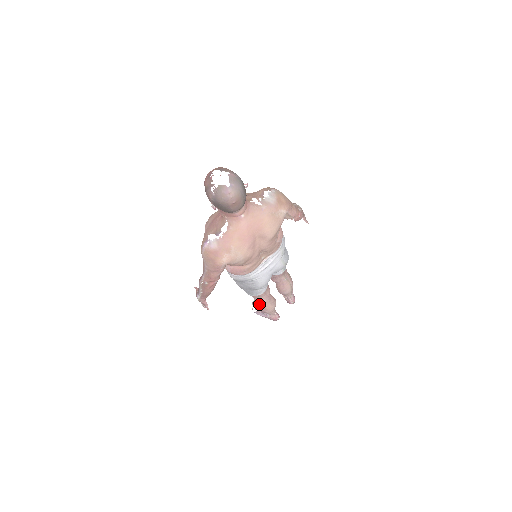
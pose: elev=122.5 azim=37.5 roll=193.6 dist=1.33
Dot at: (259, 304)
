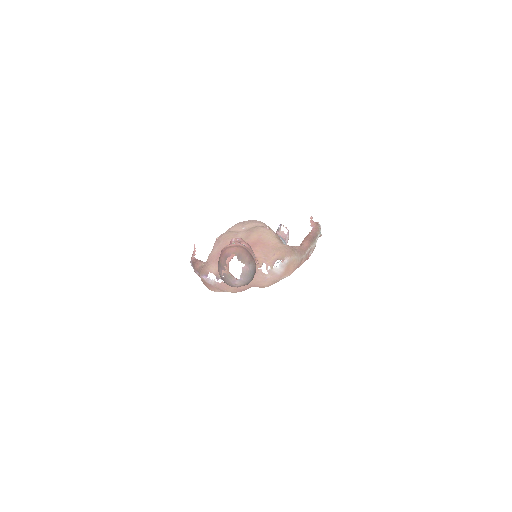
Dot at: occluded
